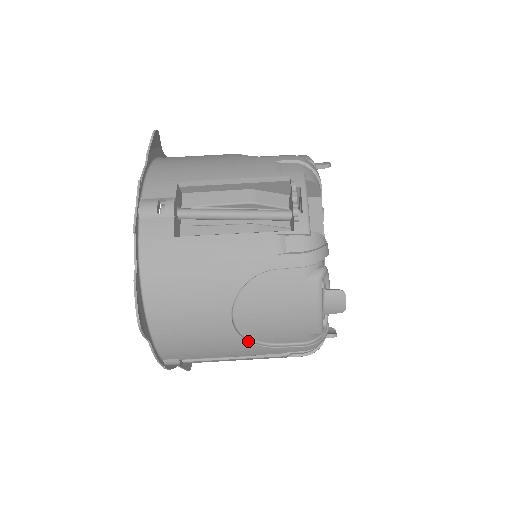
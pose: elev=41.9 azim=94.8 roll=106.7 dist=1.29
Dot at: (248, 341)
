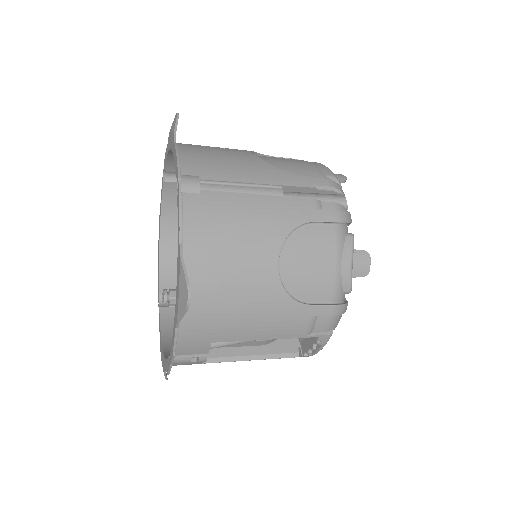
Dot at: occluded
